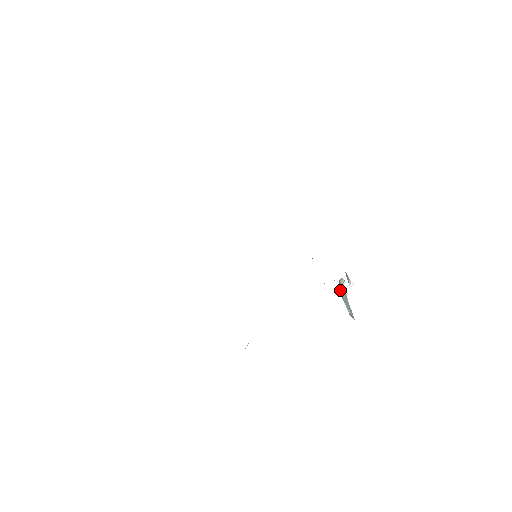
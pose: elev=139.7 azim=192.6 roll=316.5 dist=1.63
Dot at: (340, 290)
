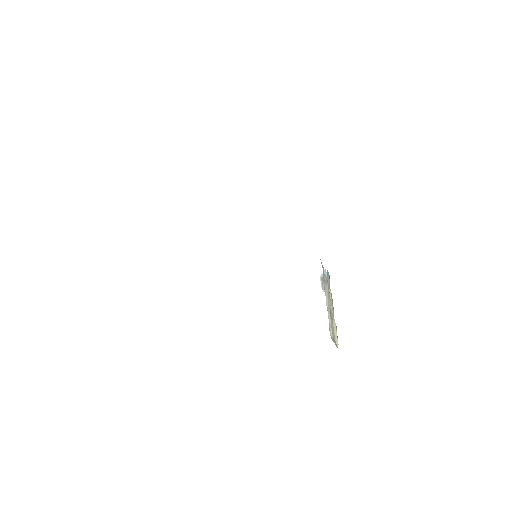
Dot at: occluded
